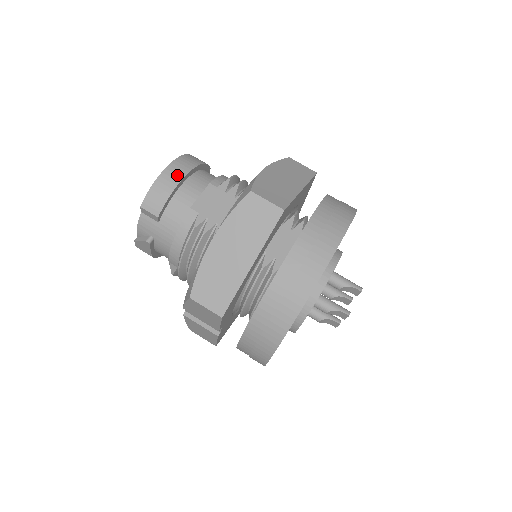
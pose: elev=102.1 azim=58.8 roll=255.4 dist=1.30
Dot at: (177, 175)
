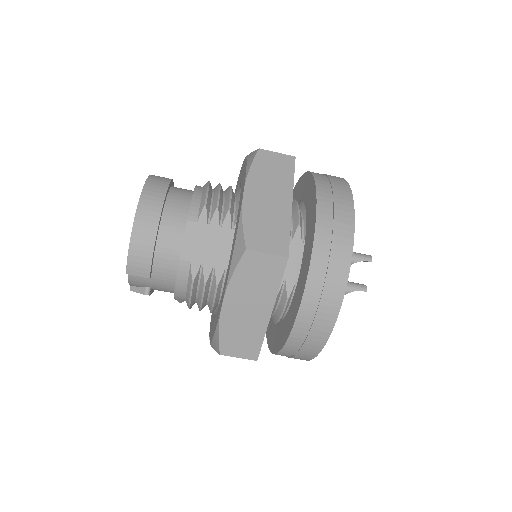
Dot at: (149, 228)
